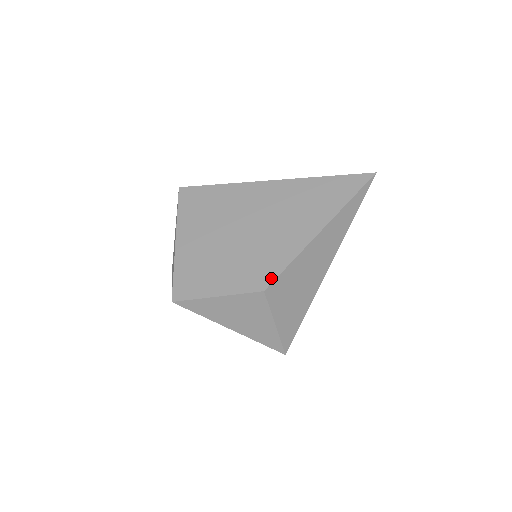
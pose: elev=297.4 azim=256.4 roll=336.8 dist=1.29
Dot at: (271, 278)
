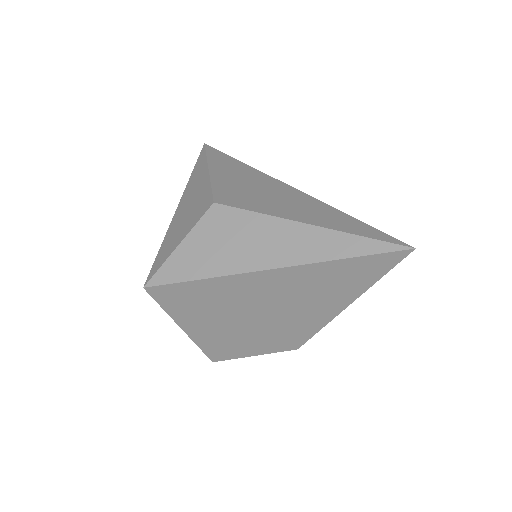
Dot at: (302, 342)
